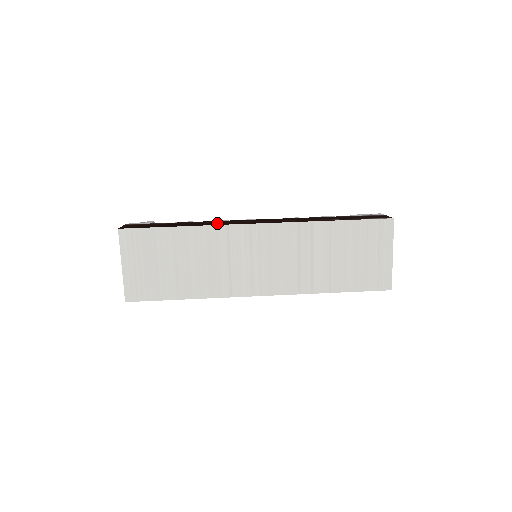
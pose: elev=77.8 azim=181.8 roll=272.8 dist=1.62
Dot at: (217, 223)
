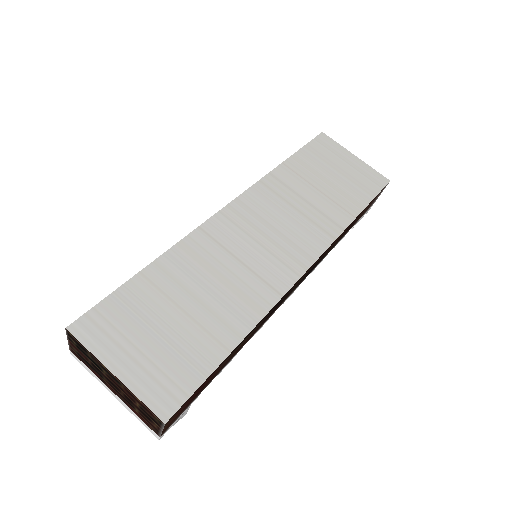
Dot at: occluded
